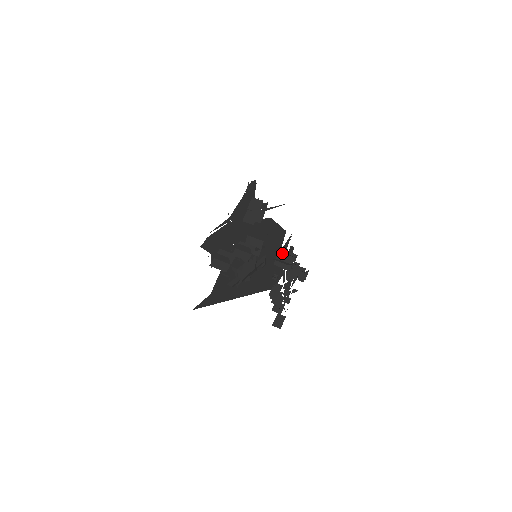
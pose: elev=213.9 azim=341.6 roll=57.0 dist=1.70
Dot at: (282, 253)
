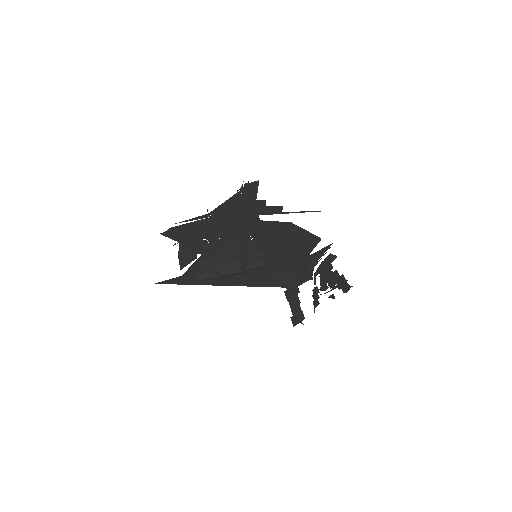
Dot at: (313, 258)
